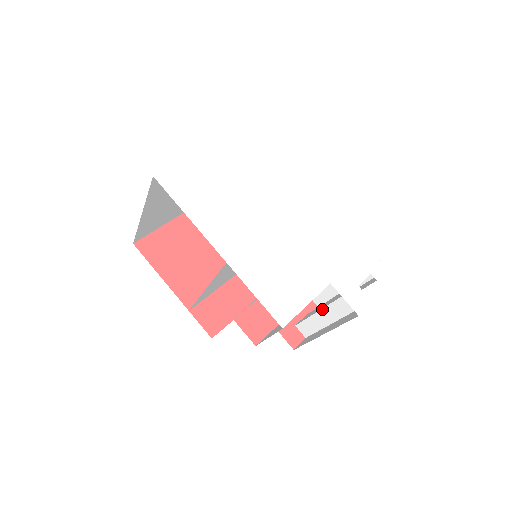
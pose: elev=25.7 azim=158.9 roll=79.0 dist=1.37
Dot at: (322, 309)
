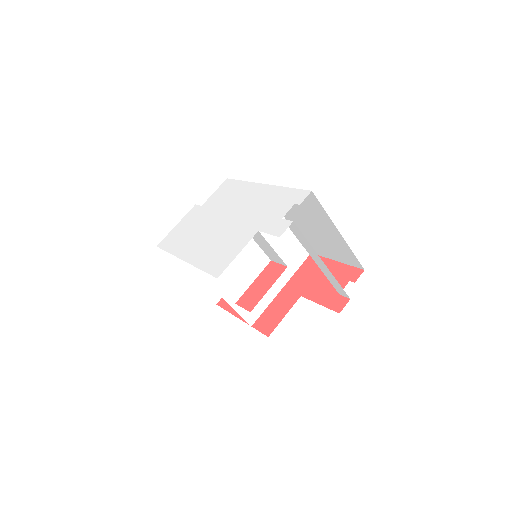
Dot at: (314, 260)
